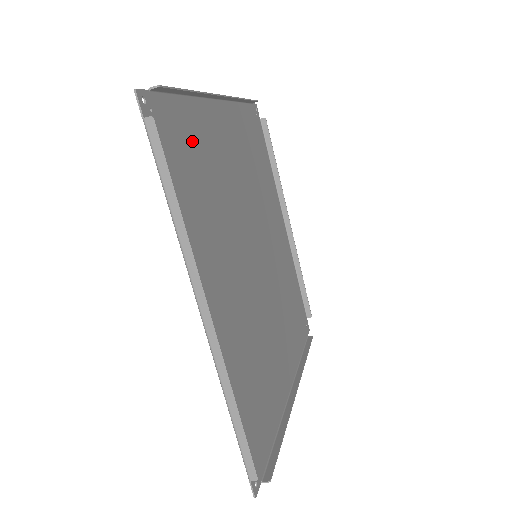
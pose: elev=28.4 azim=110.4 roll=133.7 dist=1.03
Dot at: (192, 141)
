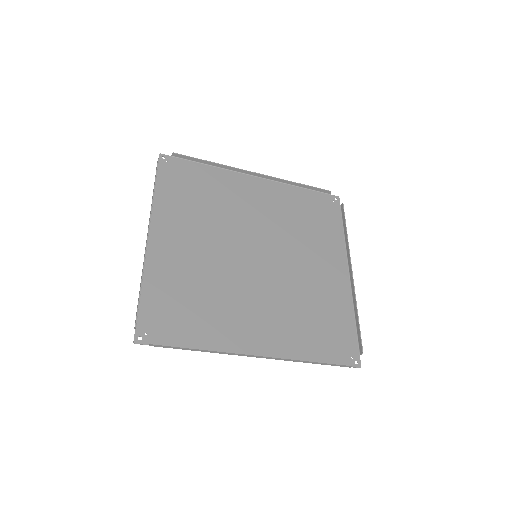
Dot at: (169, 296)
